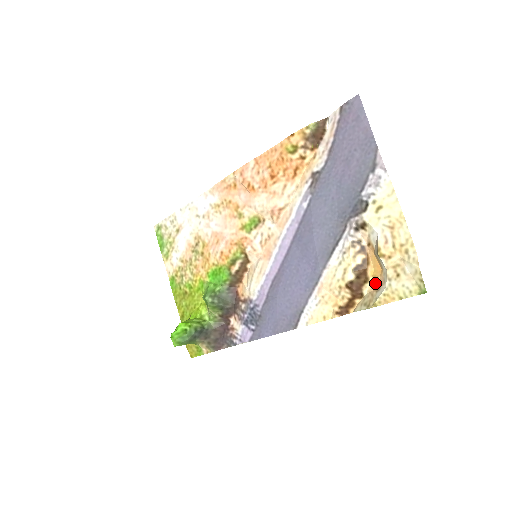
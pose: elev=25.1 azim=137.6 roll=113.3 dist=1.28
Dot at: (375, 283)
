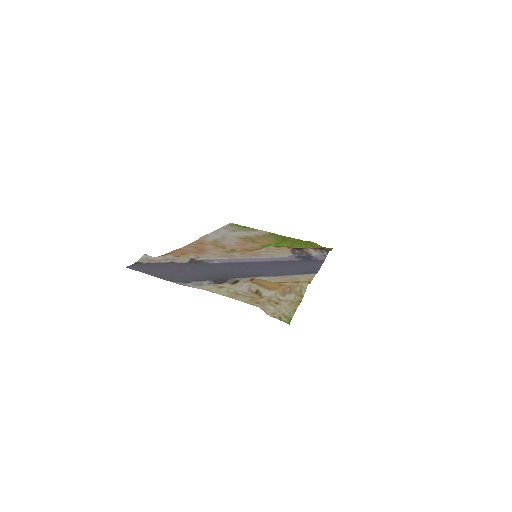
Dot at: (285, 287)
